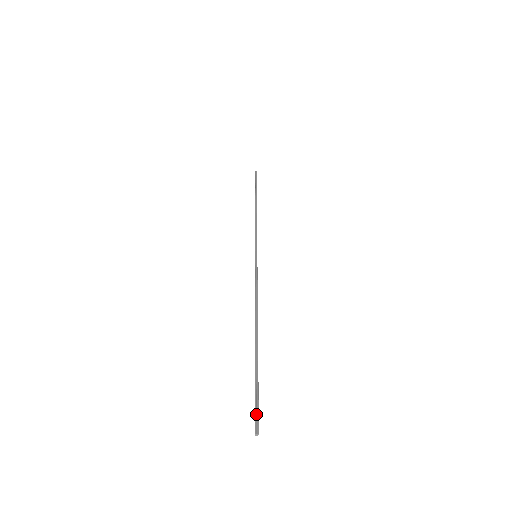
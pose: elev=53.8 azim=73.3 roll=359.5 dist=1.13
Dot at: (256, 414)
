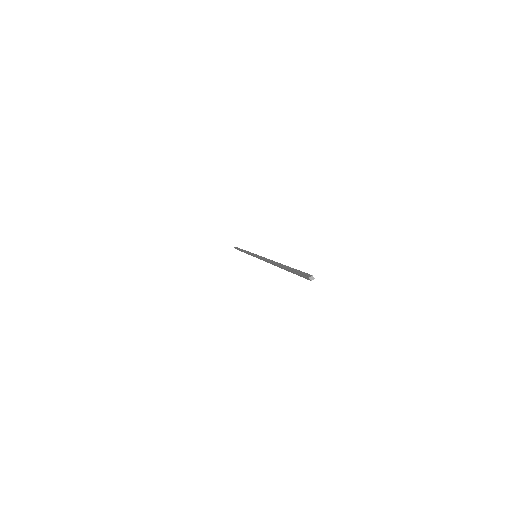
Dot at: (302, 275)
